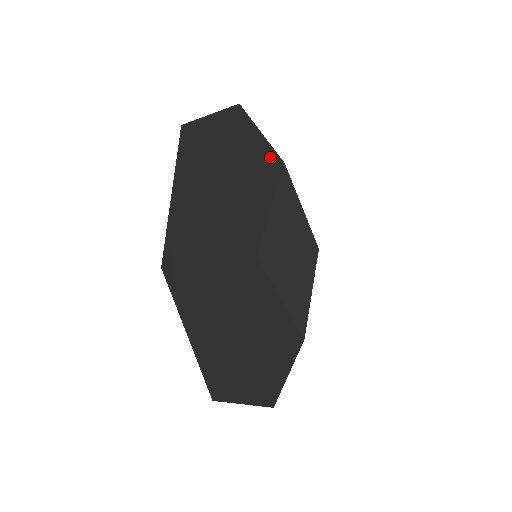
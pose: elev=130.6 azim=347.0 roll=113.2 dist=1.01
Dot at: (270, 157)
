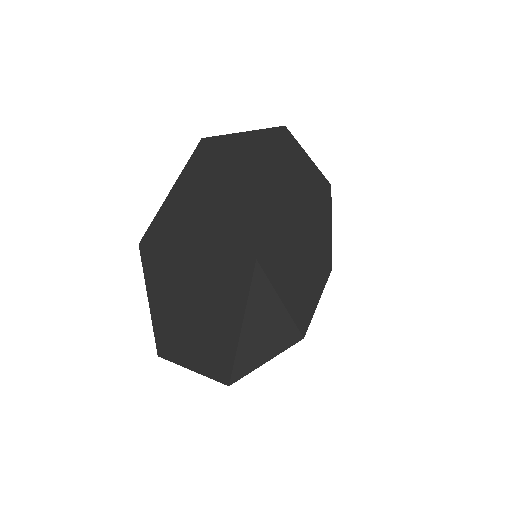
Dot at: (325, 244)
